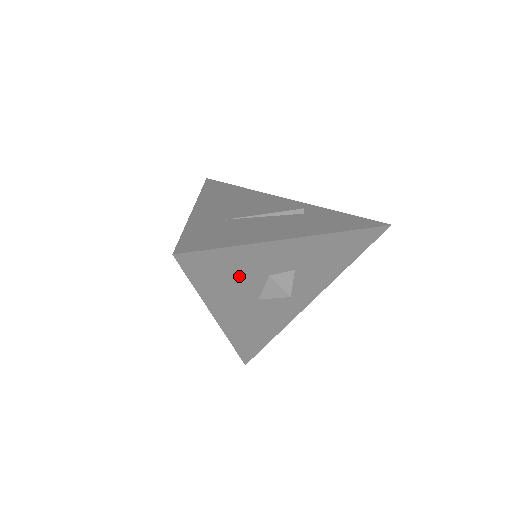
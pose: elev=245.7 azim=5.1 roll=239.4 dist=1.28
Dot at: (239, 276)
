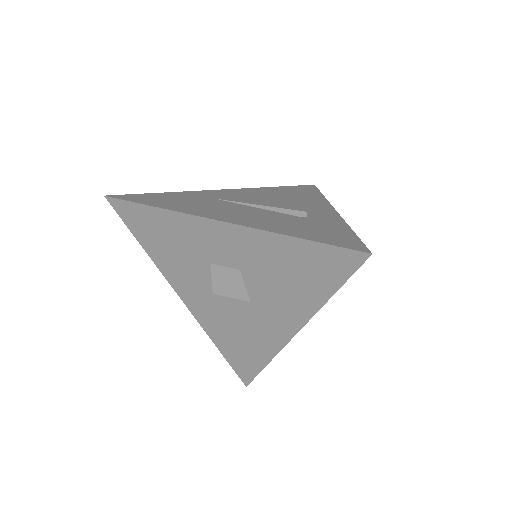
Dot at: (176, 248)
